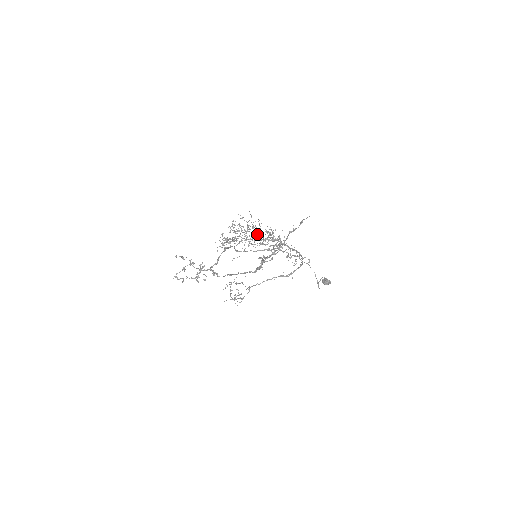
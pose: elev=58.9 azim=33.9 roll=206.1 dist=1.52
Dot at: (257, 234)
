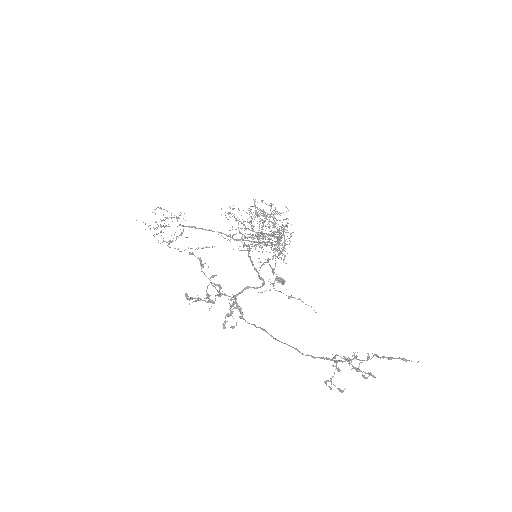
Dot at: (273, 233)
